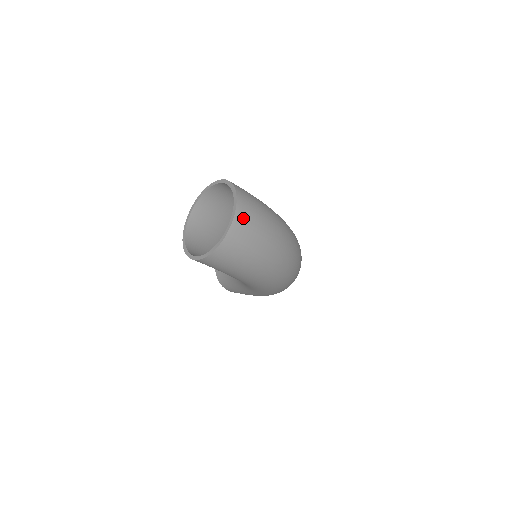
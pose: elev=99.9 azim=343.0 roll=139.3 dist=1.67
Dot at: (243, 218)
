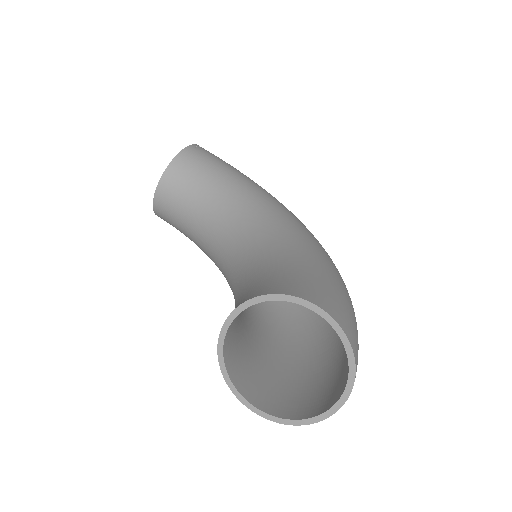
Dot at: occluded
